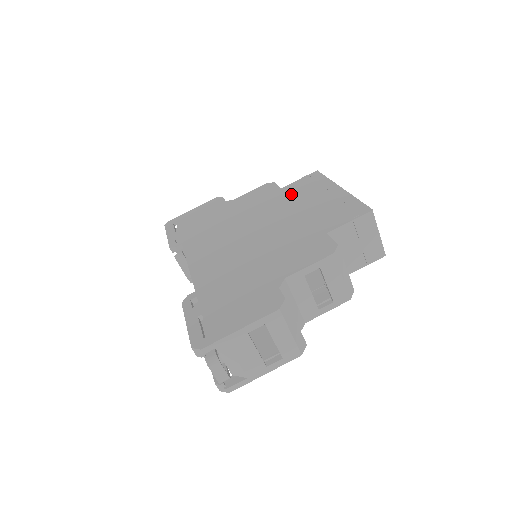
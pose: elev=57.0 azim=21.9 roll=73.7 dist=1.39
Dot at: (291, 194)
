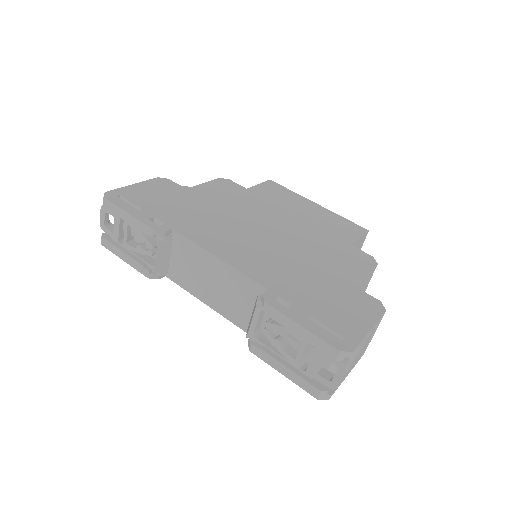
Dot at: (268, 198)
